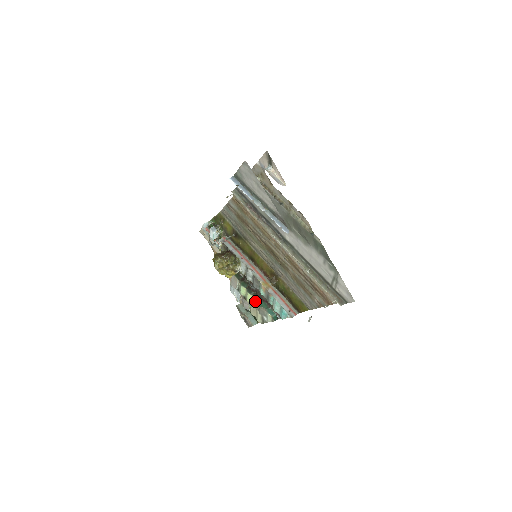
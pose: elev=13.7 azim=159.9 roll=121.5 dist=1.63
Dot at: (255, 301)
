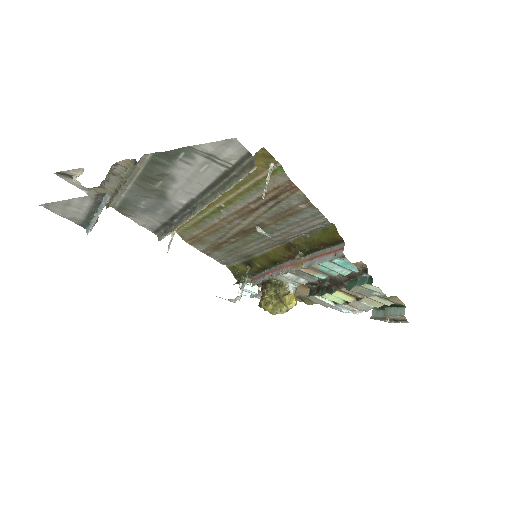
Dot at: (345, 292)
